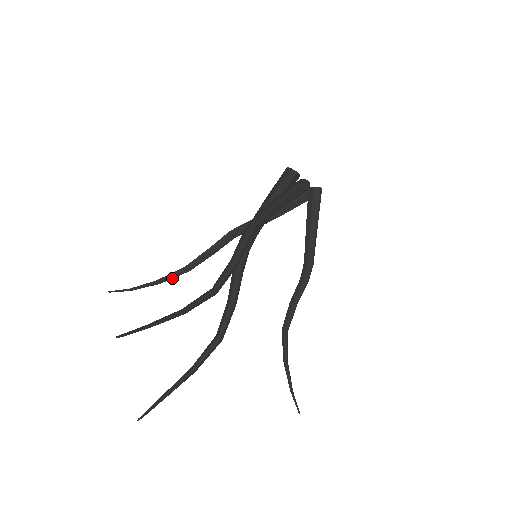
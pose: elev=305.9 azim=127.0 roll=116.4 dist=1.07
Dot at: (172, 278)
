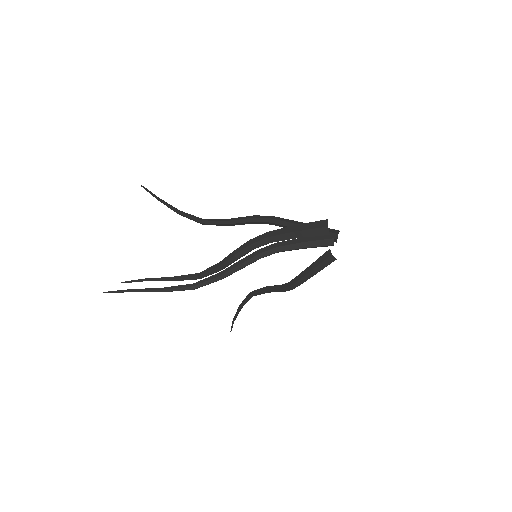
Dot at: occluded
